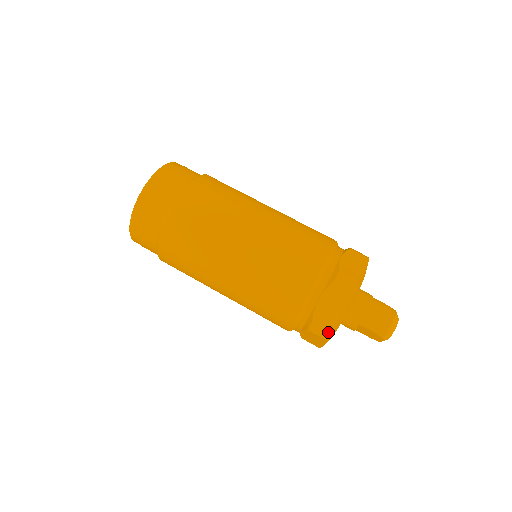
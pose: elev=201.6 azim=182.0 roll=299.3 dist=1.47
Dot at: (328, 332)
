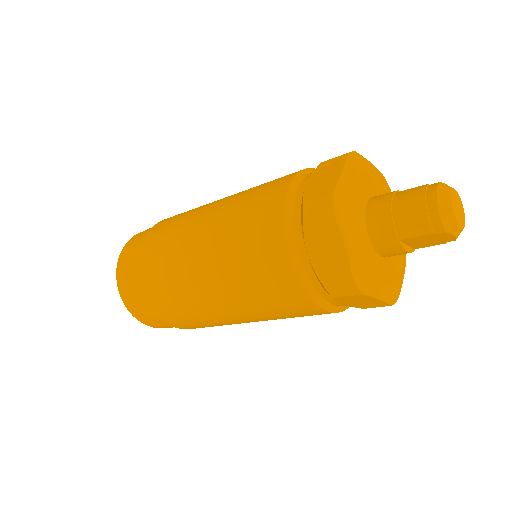
Dot at: (349, 284)
